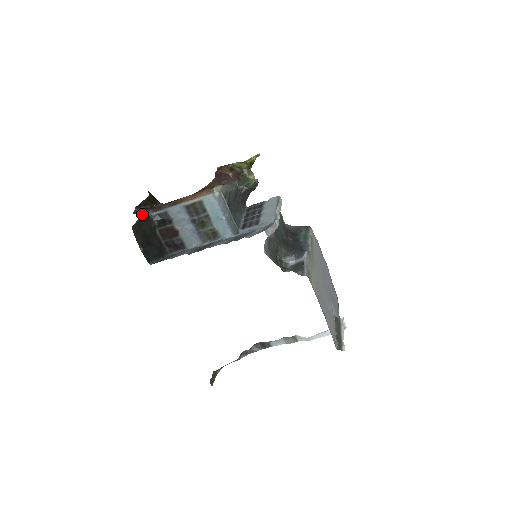
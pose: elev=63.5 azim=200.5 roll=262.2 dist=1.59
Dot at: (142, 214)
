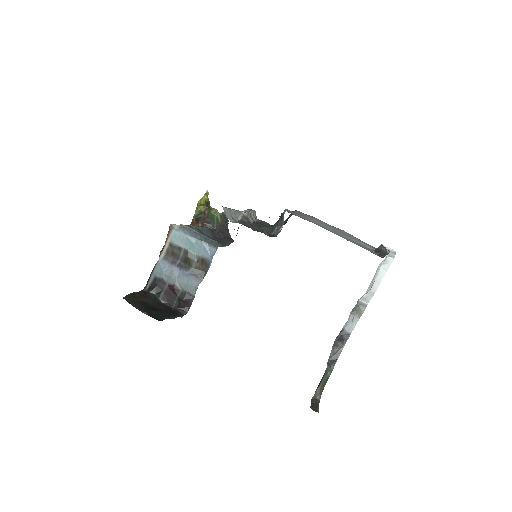
Dot at: occluded
